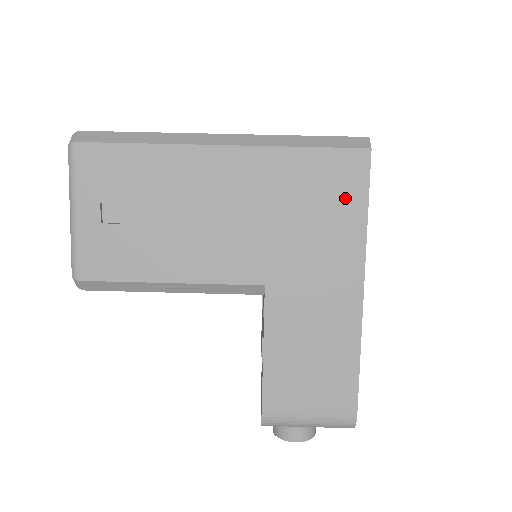
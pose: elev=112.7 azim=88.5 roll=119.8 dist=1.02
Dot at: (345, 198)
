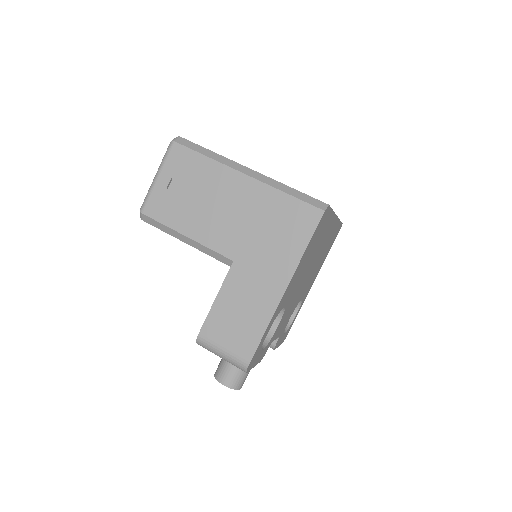
Dot at: (298, 232)
